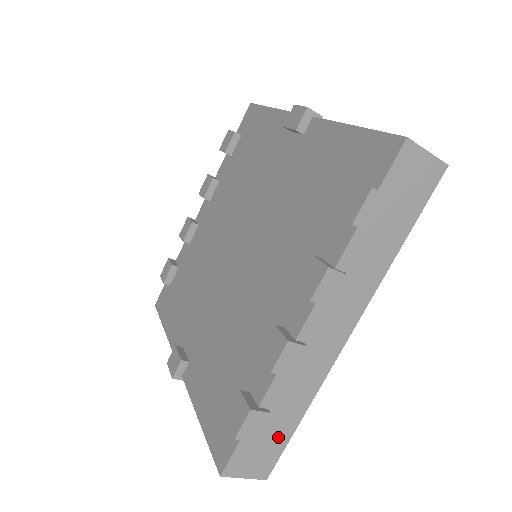
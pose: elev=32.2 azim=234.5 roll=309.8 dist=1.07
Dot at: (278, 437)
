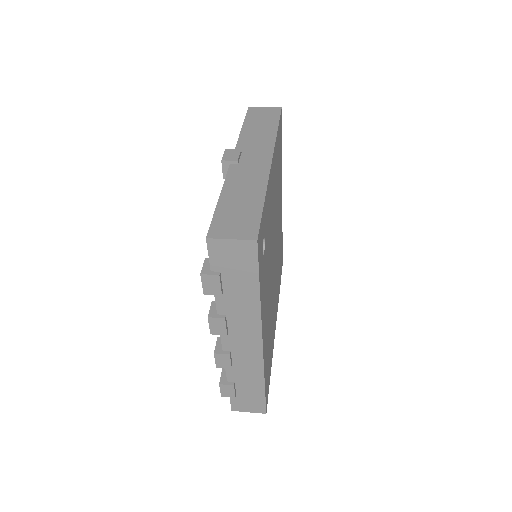
Dot at: (255, 394)
